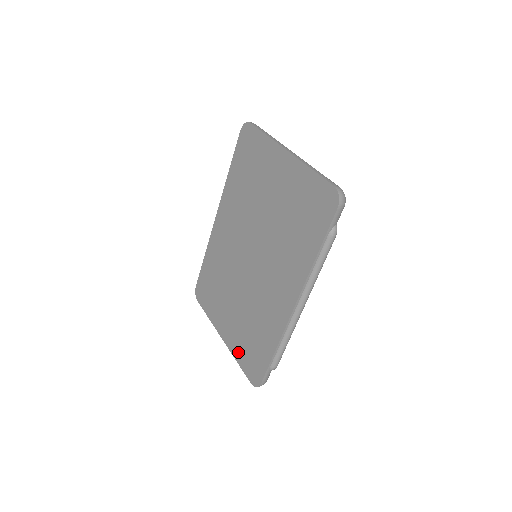
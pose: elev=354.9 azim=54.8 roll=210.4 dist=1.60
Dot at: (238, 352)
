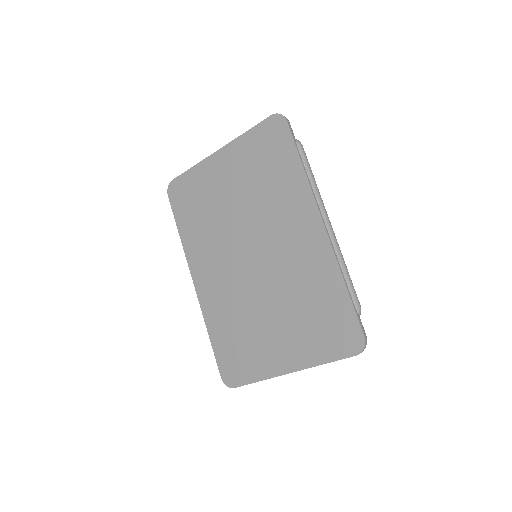
Dot at: (316, 352)
